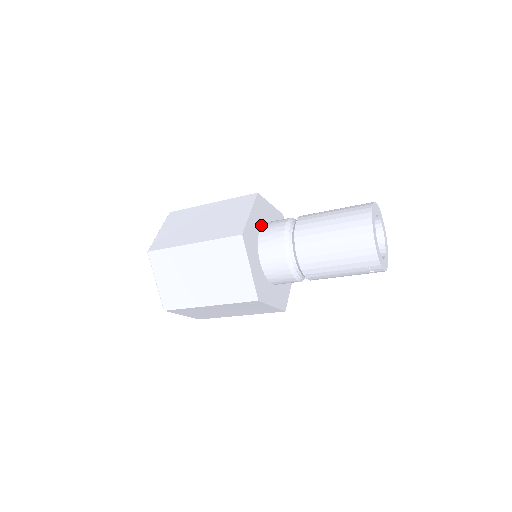
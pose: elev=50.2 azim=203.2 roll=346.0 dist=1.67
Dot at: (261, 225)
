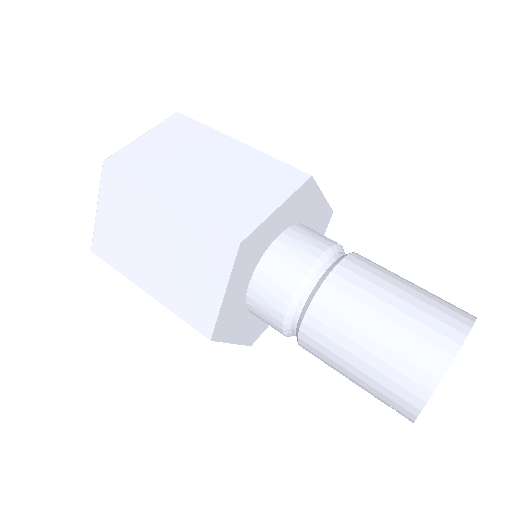
Dot at: (286, 227)
